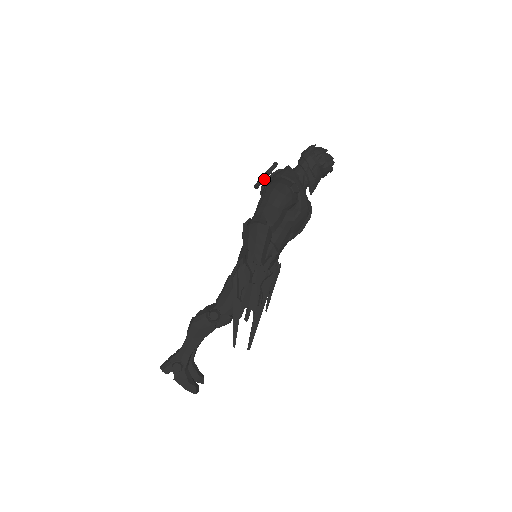
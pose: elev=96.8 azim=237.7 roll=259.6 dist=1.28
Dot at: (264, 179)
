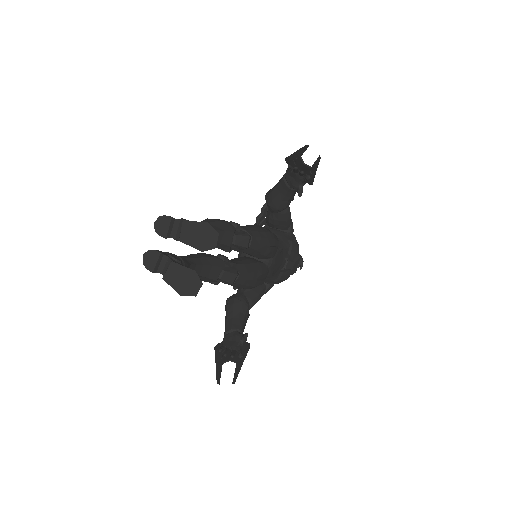
Dot at: occluded
